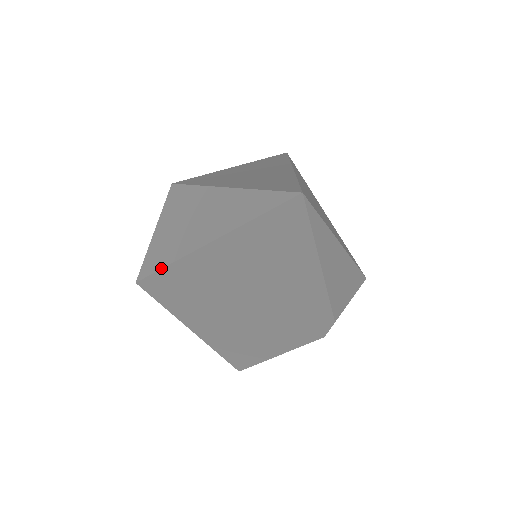
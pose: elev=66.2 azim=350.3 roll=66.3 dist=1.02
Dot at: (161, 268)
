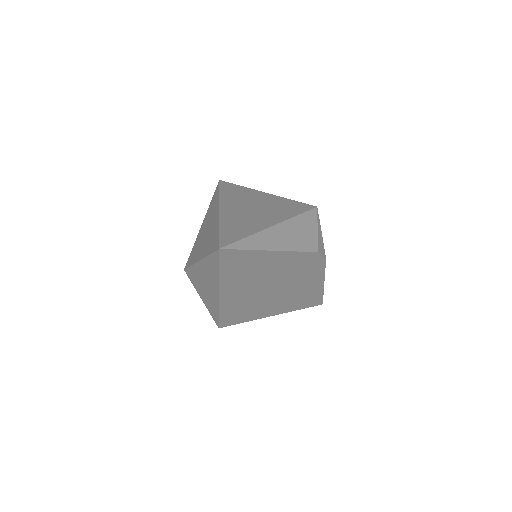
Dot at: (218, 315)
